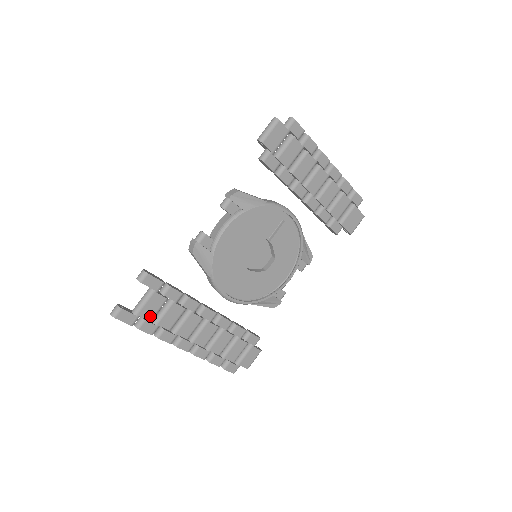
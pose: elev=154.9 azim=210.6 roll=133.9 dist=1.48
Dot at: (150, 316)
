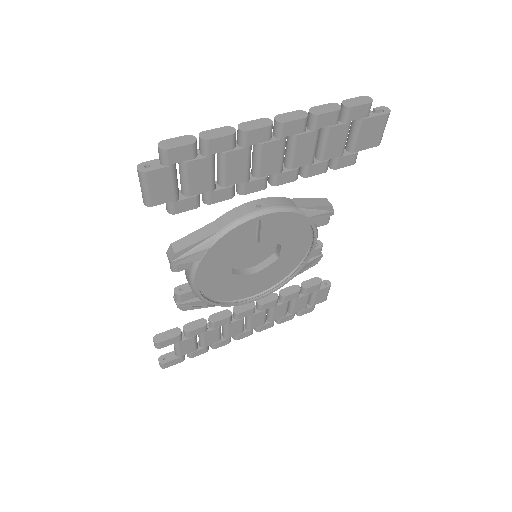
Dot at: (192, 349)
